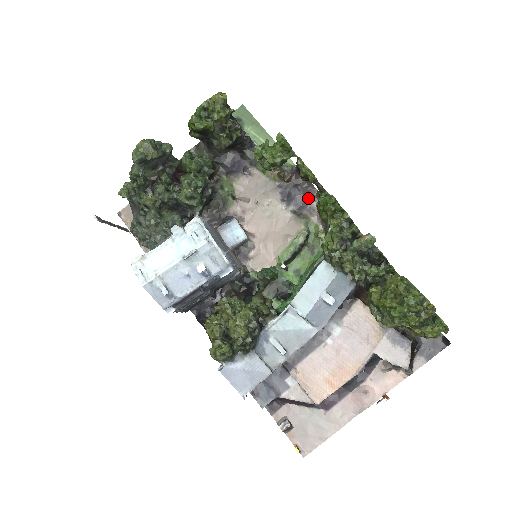
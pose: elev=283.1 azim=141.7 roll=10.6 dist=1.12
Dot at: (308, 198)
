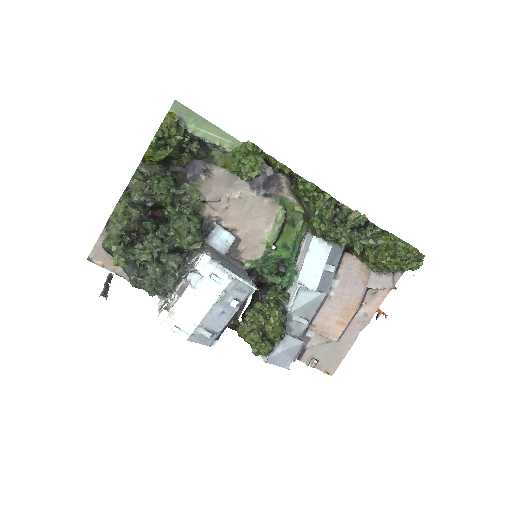
Dot at: (275, 178)
